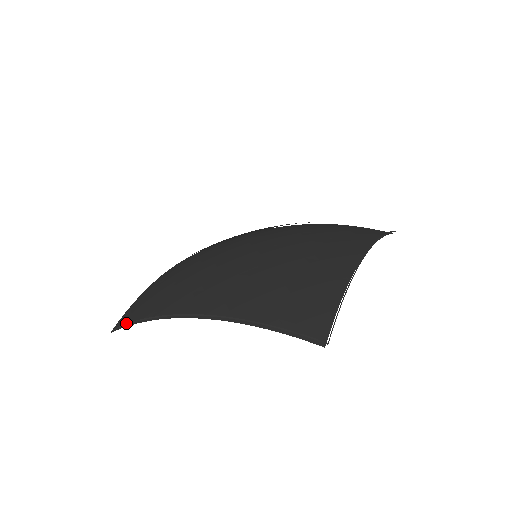
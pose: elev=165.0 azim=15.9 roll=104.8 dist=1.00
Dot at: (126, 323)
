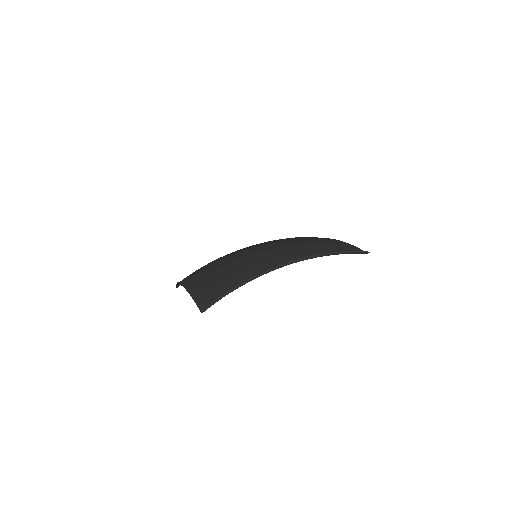
Dot at: (217, 298)
